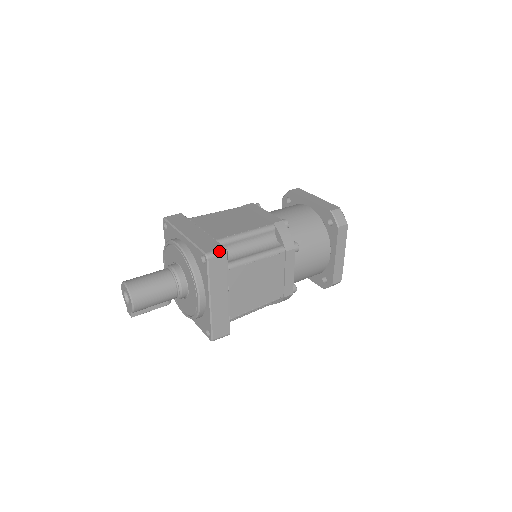
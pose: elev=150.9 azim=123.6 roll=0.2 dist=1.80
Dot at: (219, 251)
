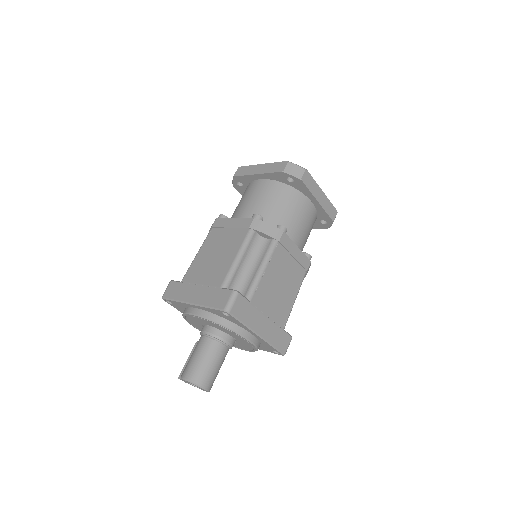
Dot at: occluded
